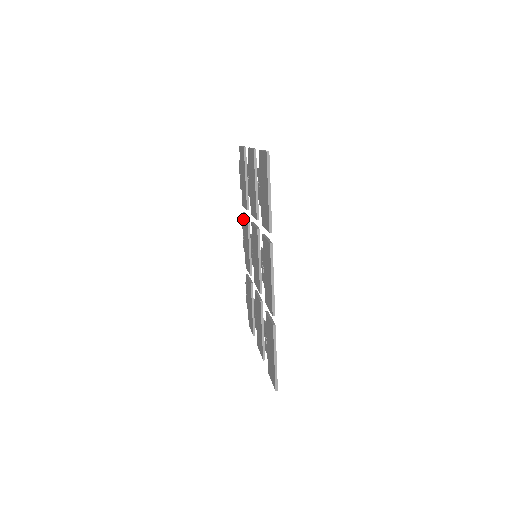
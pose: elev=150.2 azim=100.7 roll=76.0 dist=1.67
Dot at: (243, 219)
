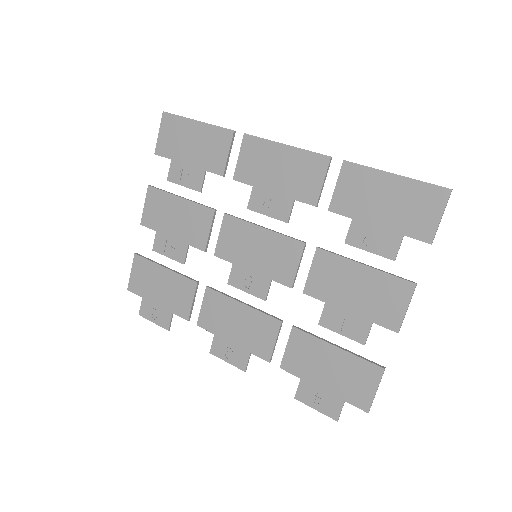
Dot at: (204, 326)
